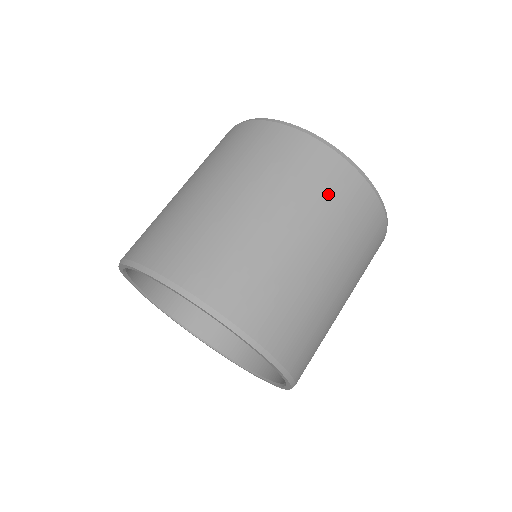
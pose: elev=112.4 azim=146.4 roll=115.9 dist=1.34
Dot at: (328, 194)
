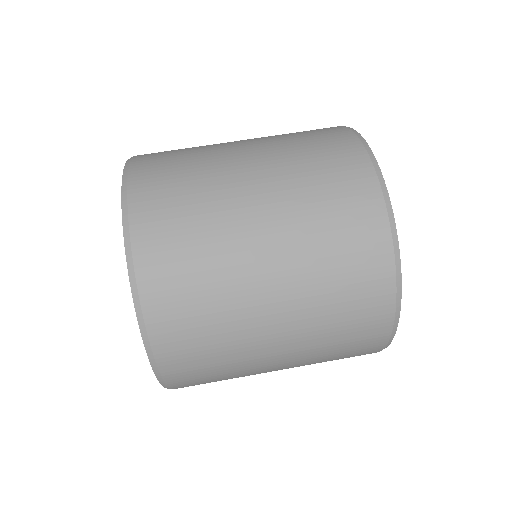
Dot at: (342, 274)
